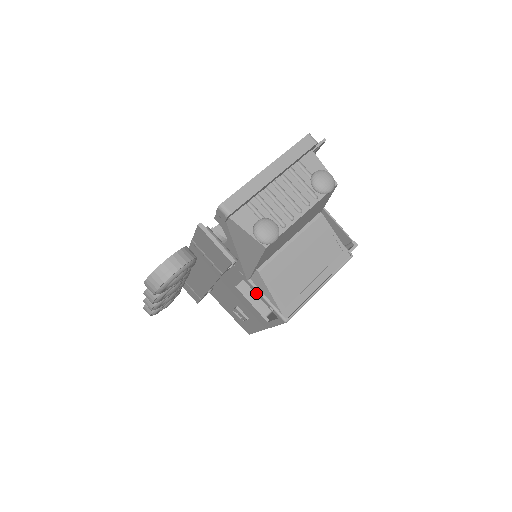
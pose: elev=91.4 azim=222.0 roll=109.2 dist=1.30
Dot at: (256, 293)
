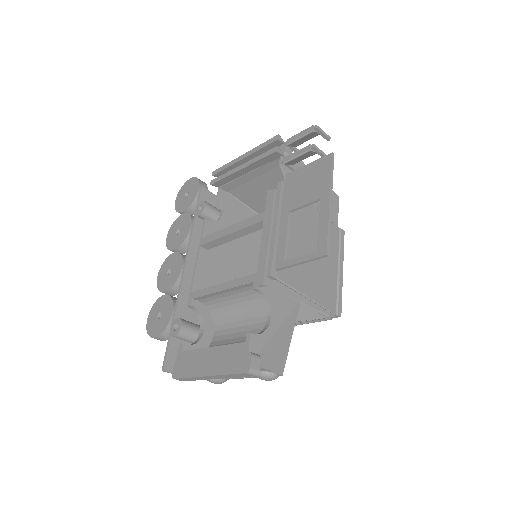
Dot at: occluded
